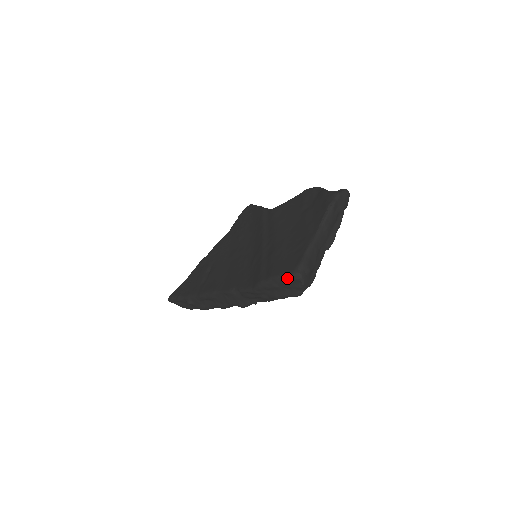
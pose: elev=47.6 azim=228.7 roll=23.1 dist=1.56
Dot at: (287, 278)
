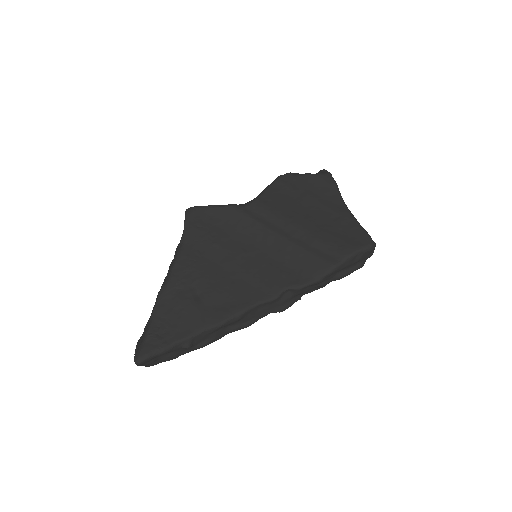
Dot at: (367, 250)
